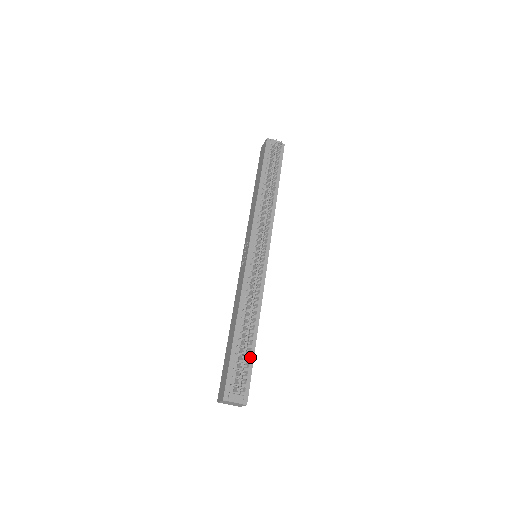
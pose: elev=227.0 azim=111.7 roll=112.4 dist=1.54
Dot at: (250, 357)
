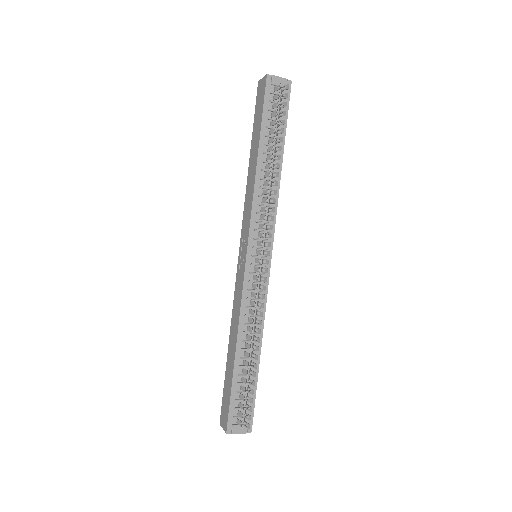
Dot at: occluded
